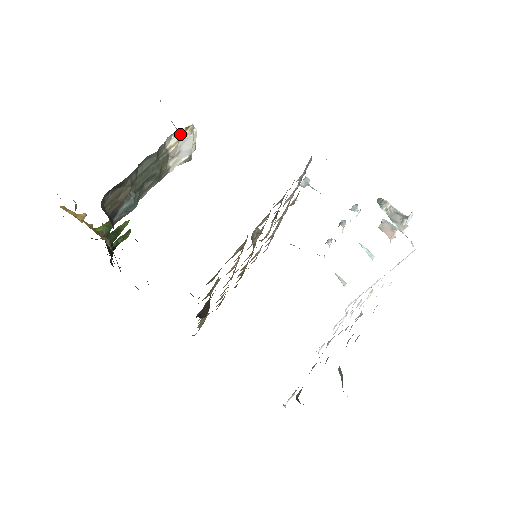
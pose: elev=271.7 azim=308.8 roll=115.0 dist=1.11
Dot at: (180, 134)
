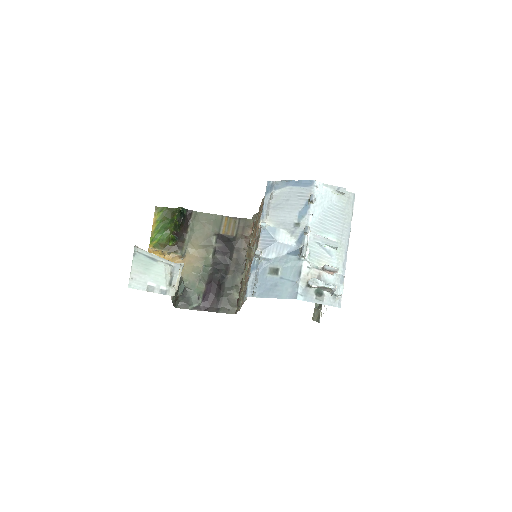
Dot at: occluded
